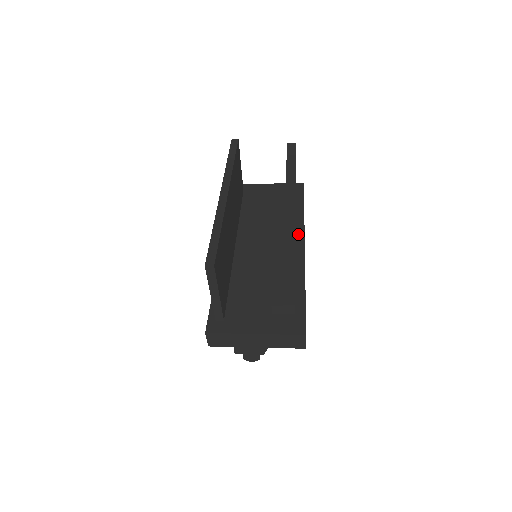
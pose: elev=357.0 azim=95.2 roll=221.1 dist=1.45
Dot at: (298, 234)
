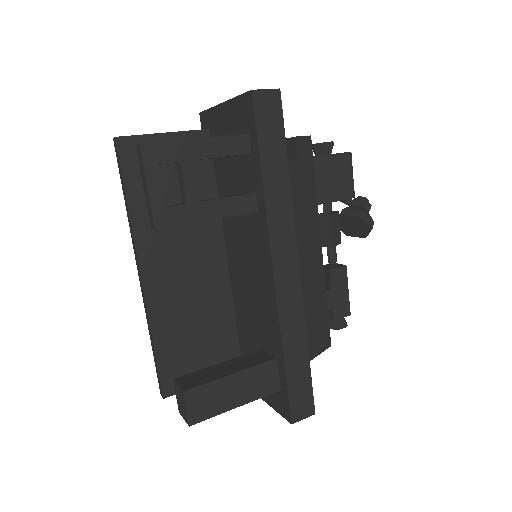
Dot at: (264, 242)
